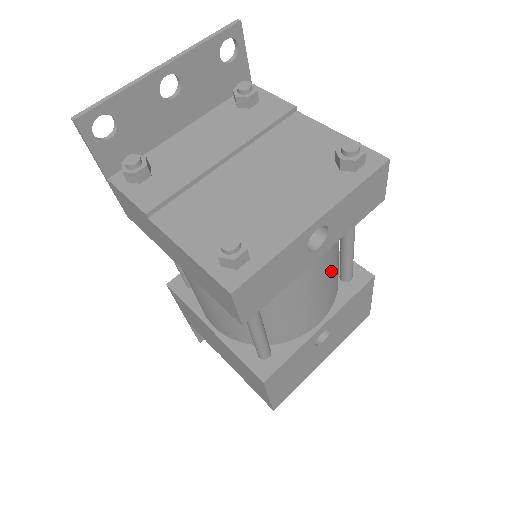
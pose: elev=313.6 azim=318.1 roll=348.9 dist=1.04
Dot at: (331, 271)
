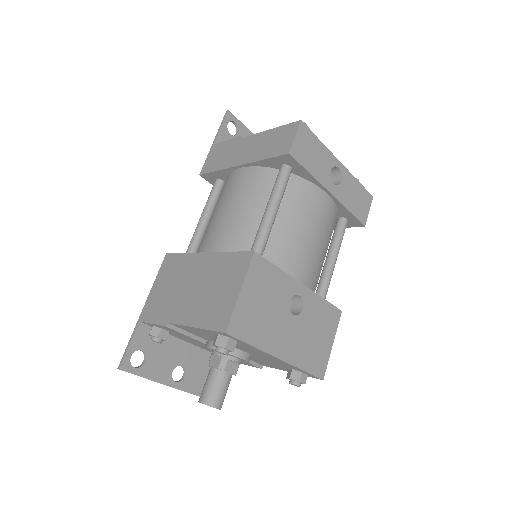
Dot at: (324, 242)
